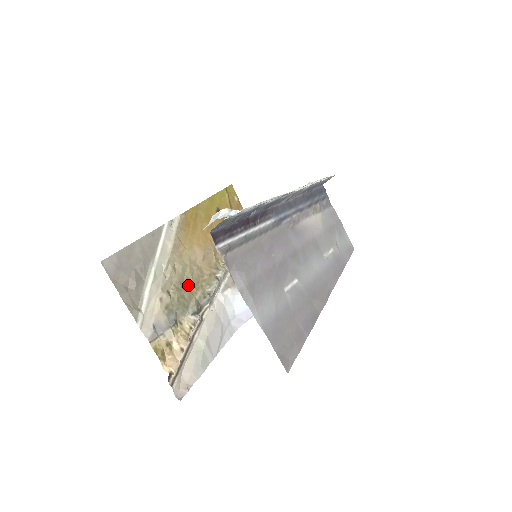
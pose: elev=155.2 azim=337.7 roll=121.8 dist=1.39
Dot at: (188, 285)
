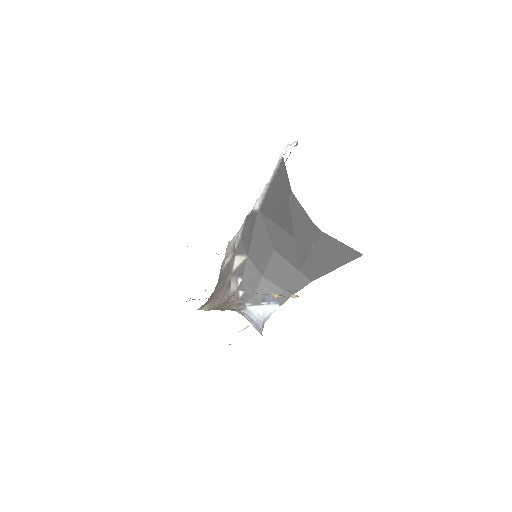
Dot at: occluded
